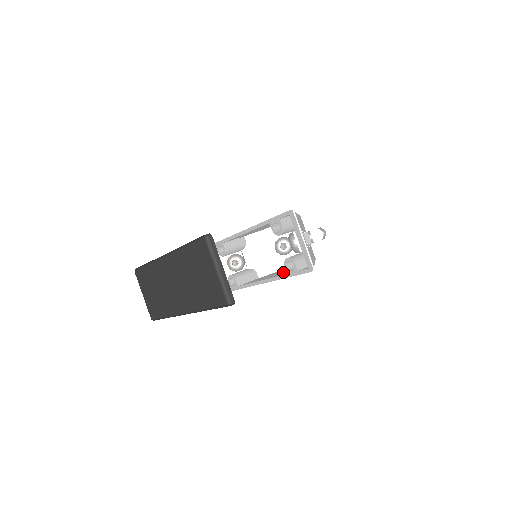
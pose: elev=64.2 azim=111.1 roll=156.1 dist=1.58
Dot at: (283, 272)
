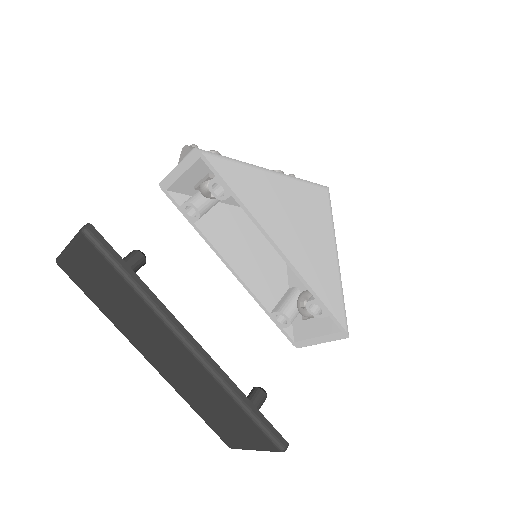
Dot at: (259, 266)
